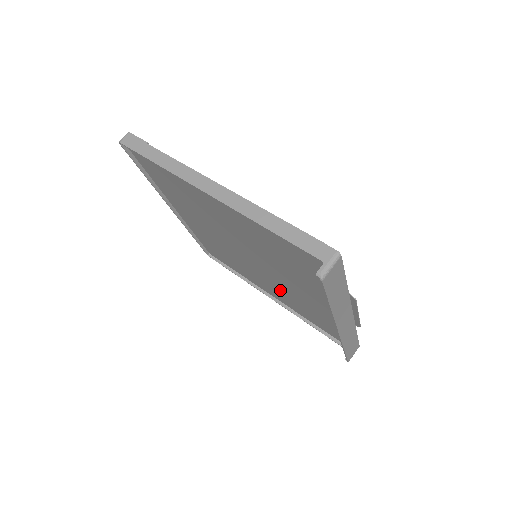
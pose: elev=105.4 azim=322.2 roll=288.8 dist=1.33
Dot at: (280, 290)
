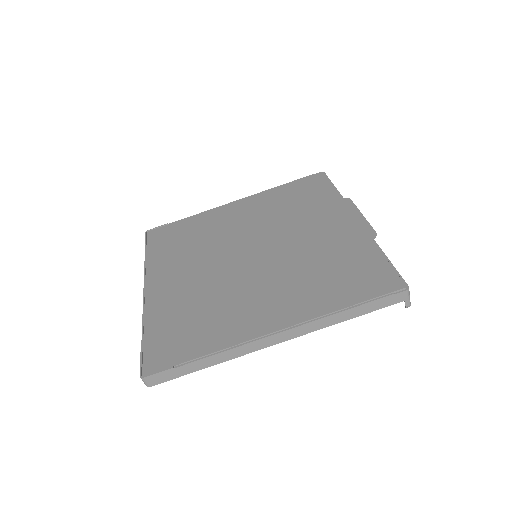
Dot at: occluded
